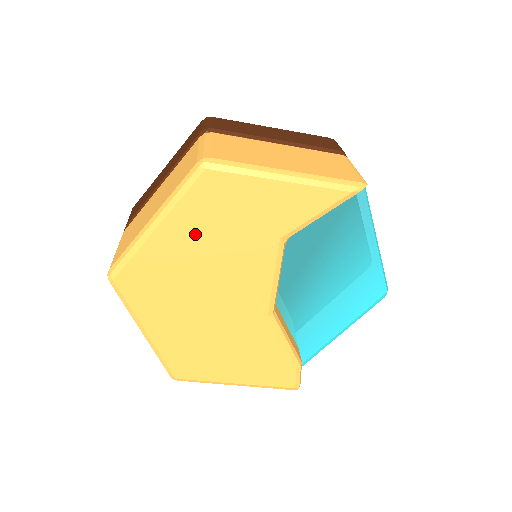
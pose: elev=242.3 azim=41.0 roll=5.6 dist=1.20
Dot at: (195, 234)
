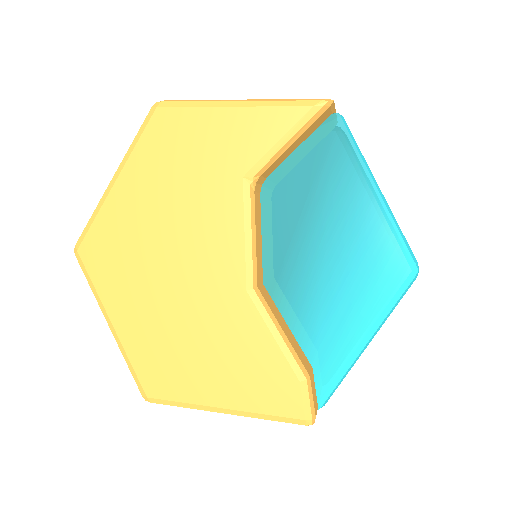
Dot at: (153, 183)
